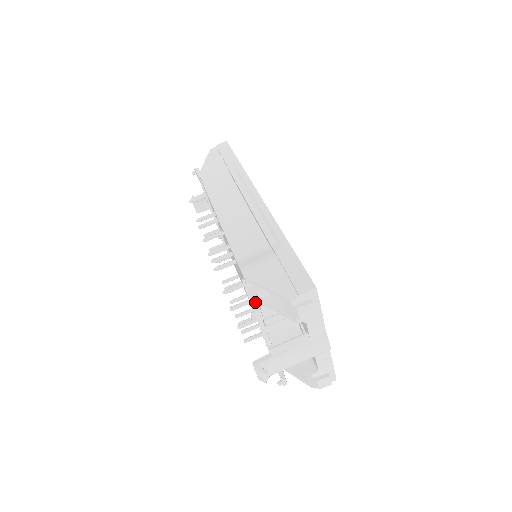
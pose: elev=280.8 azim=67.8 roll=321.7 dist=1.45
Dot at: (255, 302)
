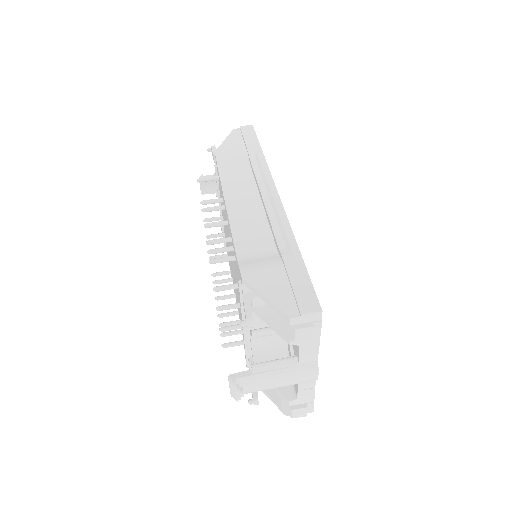
Dot at: (248, 310)
